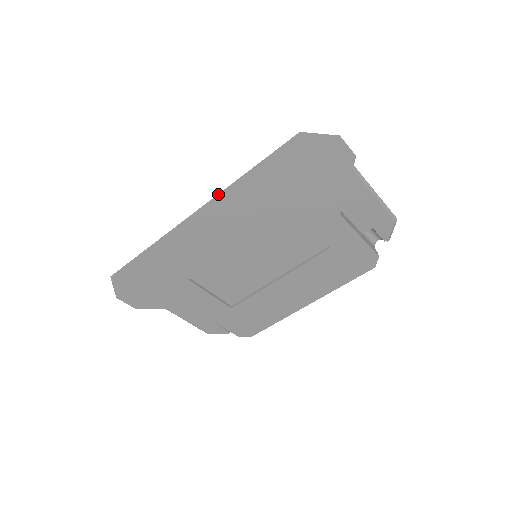
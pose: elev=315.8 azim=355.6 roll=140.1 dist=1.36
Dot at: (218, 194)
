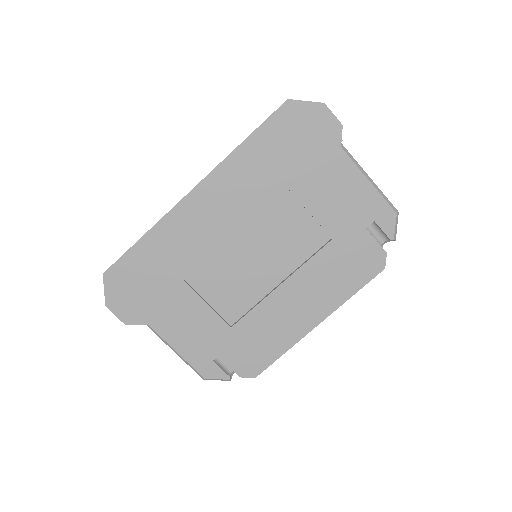
Dot at: (215, 167)
